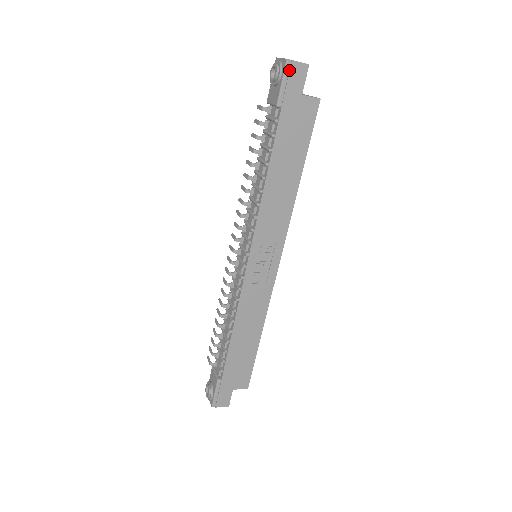
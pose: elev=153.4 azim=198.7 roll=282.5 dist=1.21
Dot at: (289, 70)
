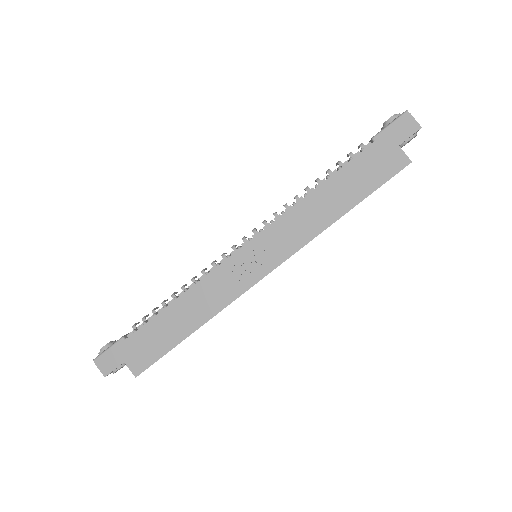
Dot at: (402, 119)
